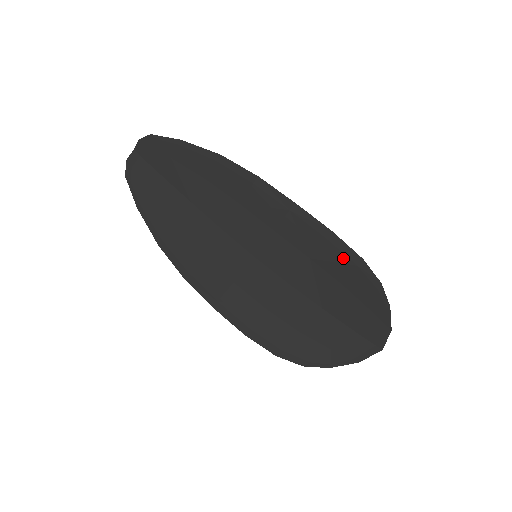
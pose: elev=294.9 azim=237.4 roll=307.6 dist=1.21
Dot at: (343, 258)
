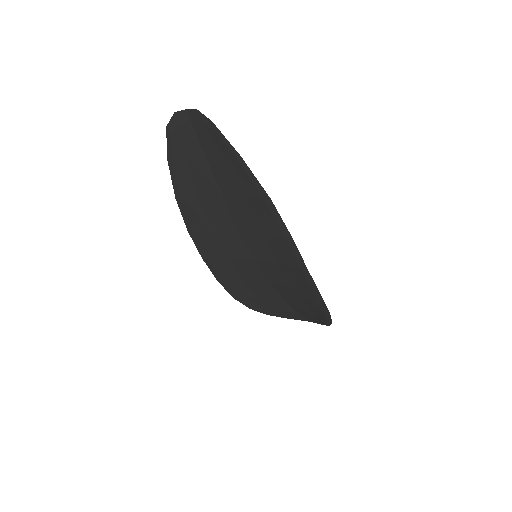
Dot at: (317, 305)
